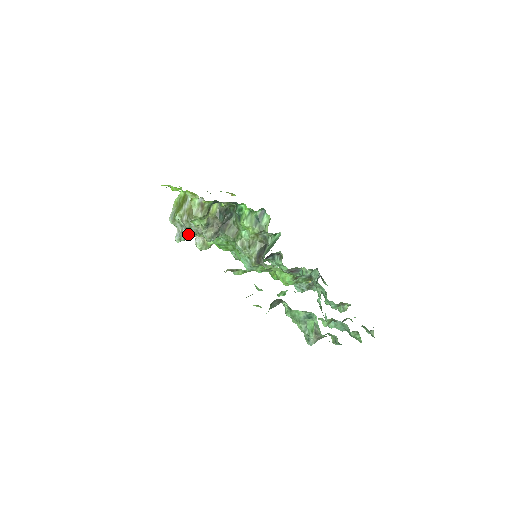
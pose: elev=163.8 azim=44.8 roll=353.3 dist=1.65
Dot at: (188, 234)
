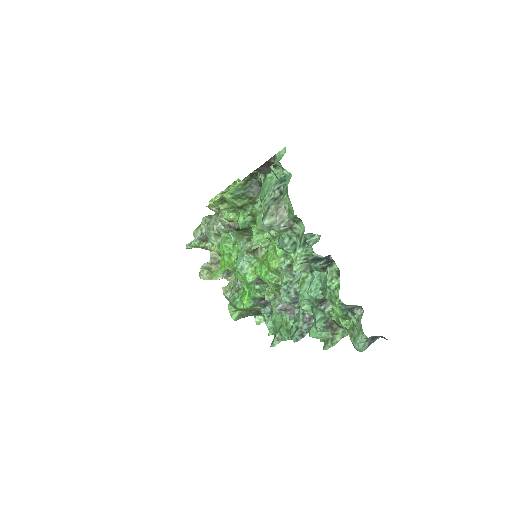
Dot at: (202, 240)
